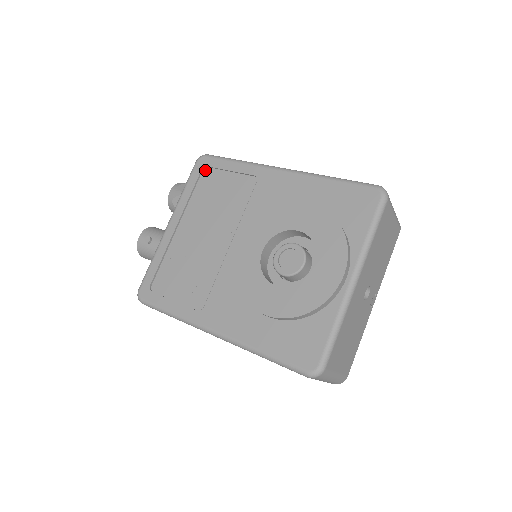
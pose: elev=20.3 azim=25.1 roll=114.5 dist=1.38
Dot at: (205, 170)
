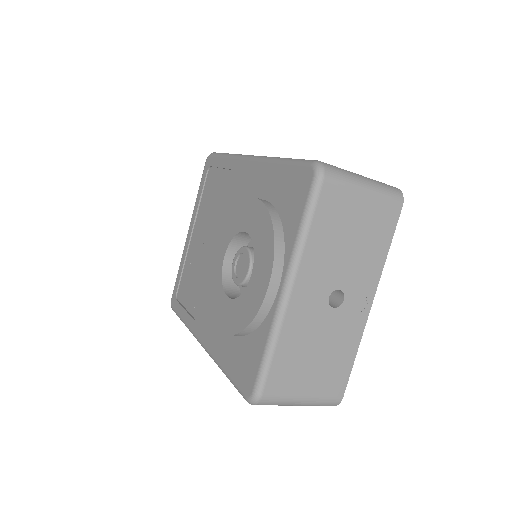
Dot at: (209, 170)
